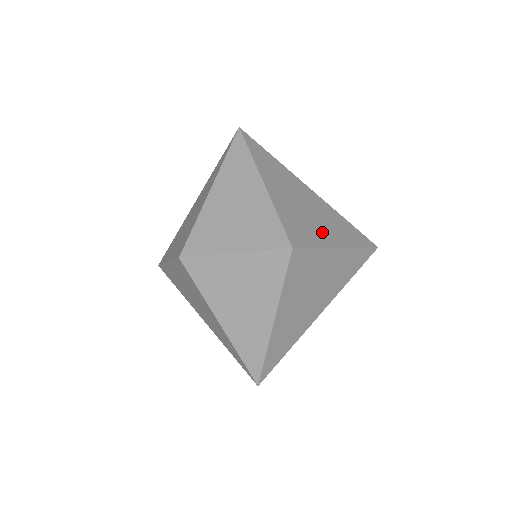
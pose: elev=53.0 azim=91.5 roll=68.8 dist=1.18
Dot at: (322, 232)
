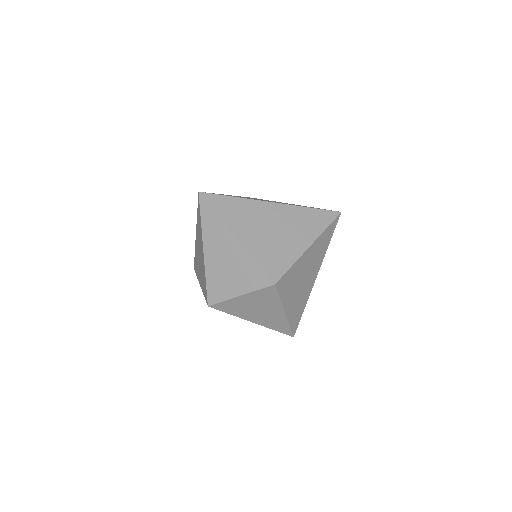
Dot at: (292, 244)
